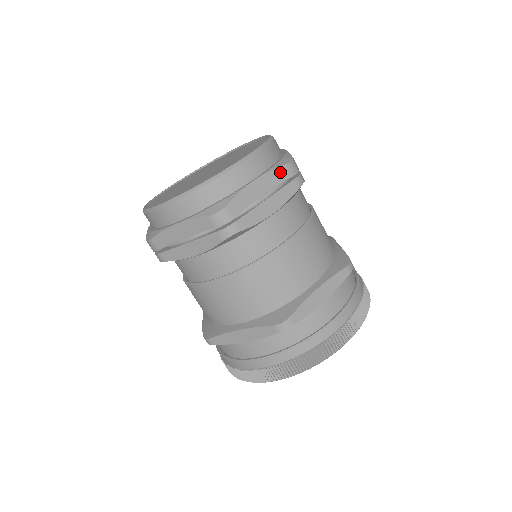
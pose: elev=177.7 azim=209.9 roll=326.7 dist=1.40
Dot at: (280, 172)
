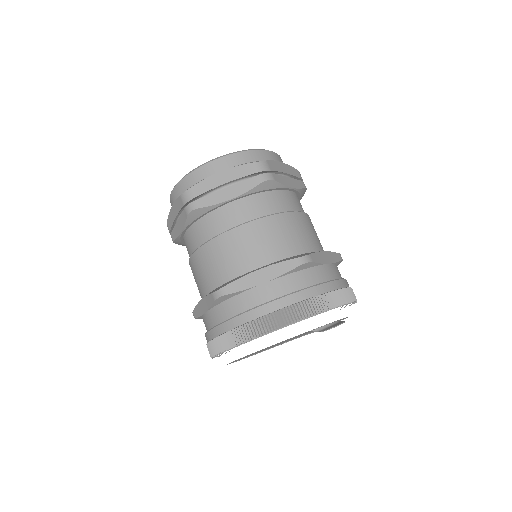
Dot at: (245, 168)
